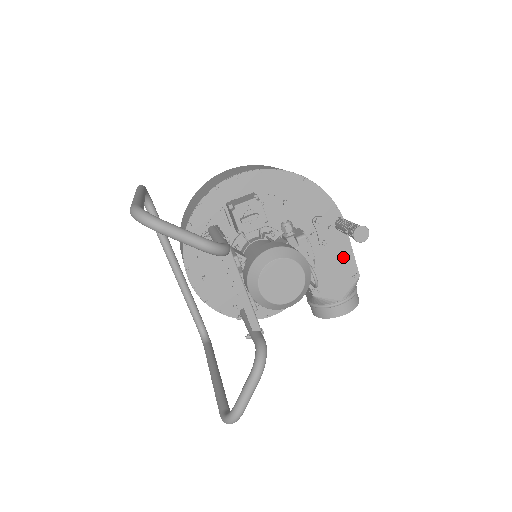
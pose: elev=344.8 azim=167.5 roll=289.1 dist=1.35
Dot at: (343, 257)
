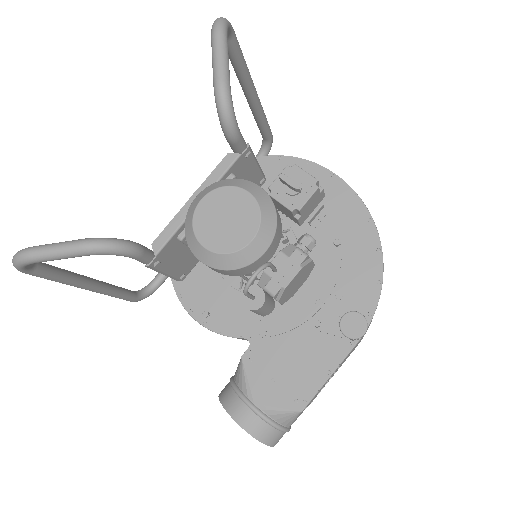
Dot at: (314, 366)
